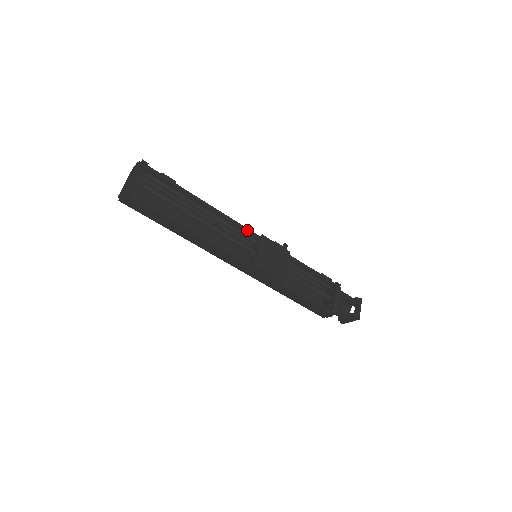
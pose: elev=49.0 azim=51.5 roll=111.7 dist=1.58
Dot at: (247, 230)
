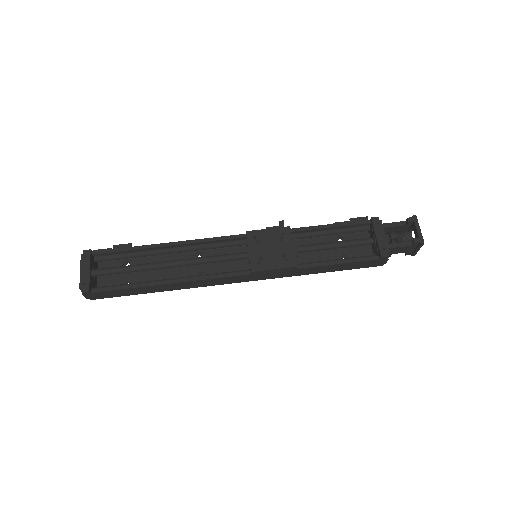
Dot at: (228, 238)
